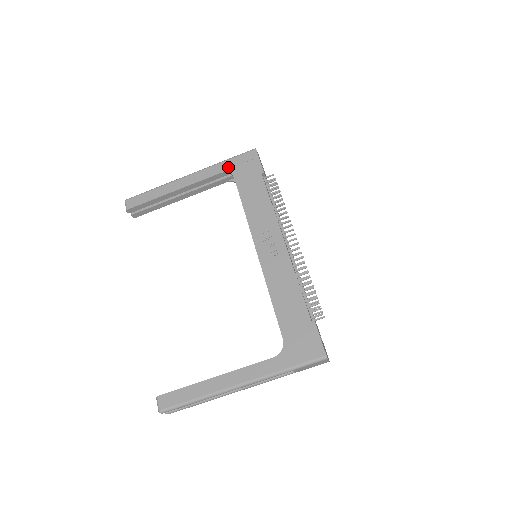
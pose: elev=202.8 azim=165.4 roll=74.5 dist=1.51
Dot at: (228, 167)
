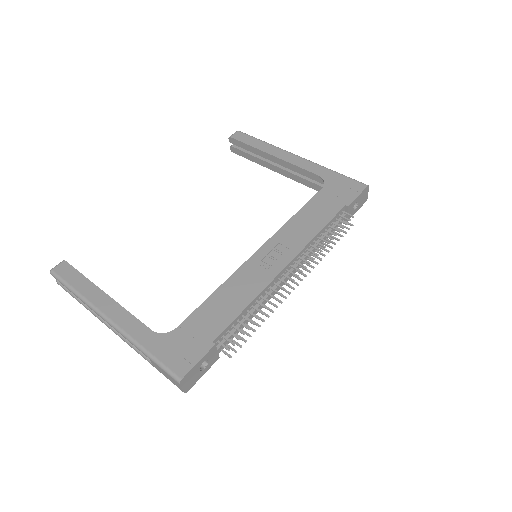
Dot at: (329, 177)
